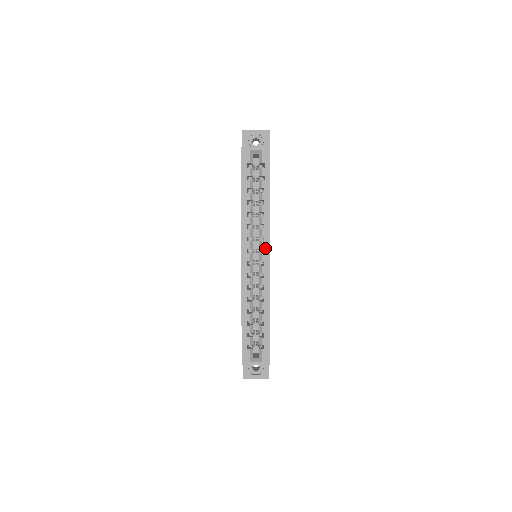
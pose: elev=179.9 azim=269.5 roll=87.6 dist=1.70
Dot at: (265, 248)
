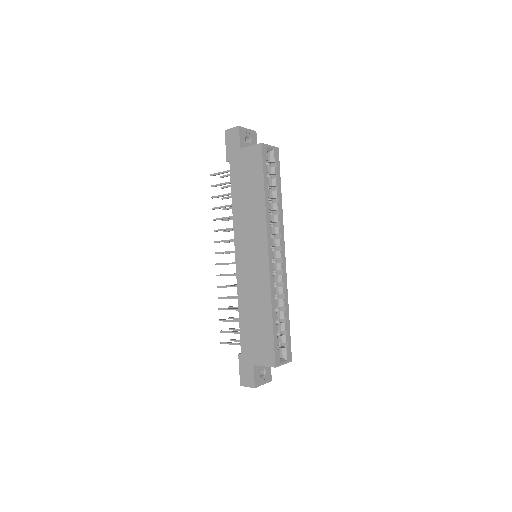
Dot at: (282, 245)
